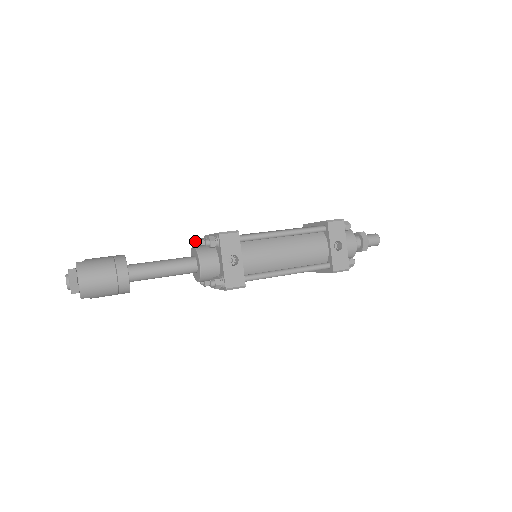
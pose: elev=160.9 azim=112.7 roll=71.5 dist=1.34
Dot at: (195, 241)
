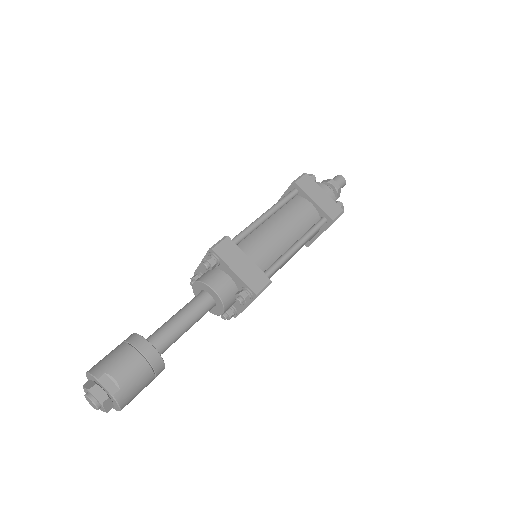
Dot at: (205, 265)
